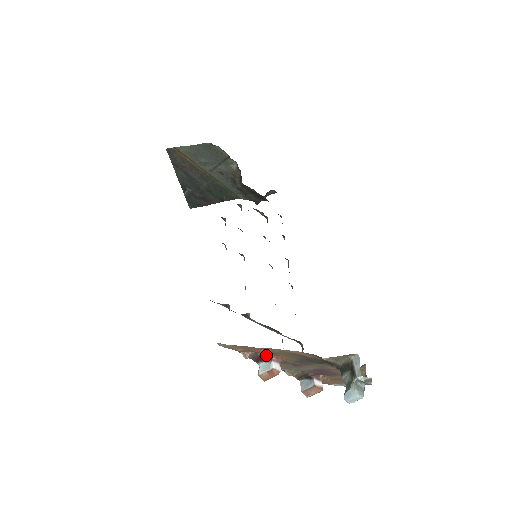
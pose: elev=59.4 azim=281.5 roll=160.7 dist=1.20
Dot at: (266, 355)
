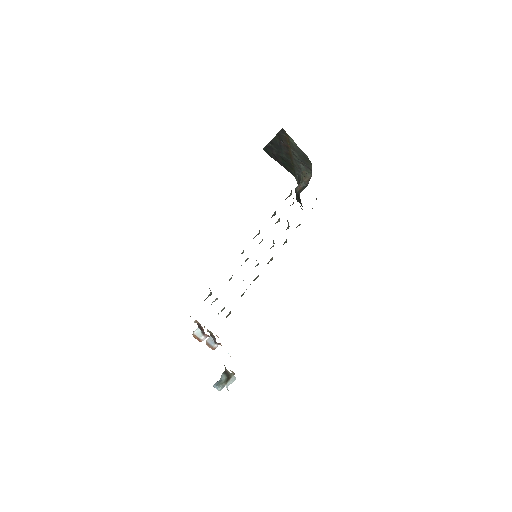
Dot at: occluded
